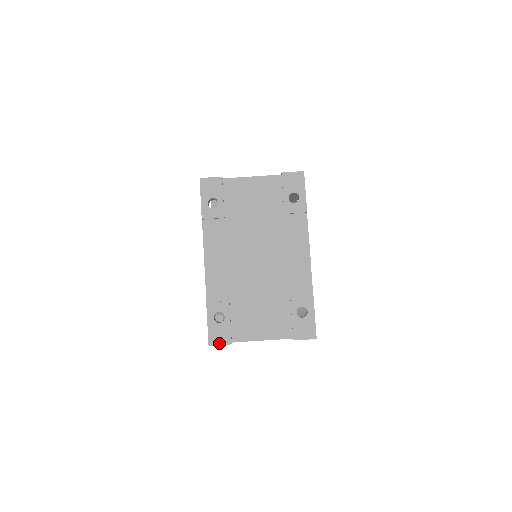
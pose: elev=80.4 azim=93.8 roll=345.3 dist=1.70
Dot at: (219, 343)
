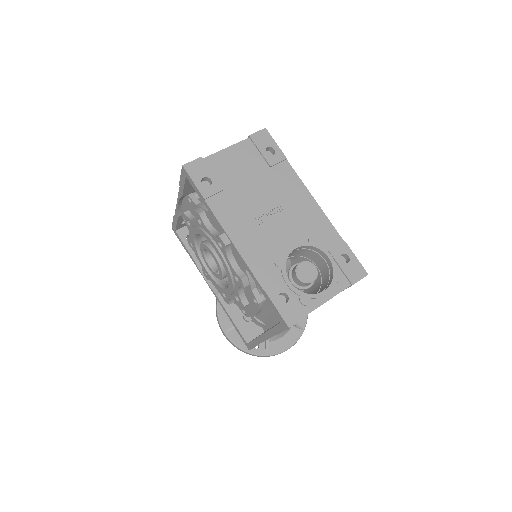
Dot at: (191, 162)
